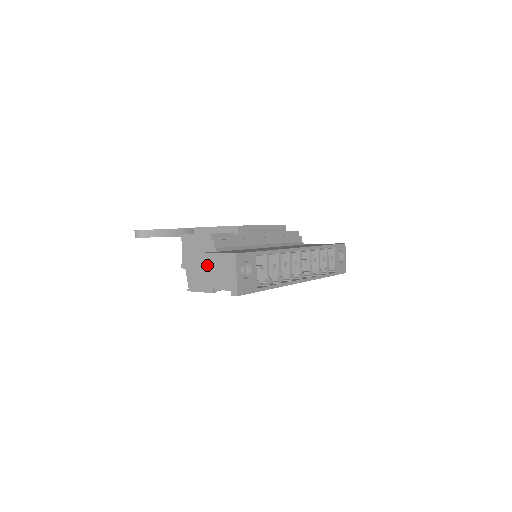
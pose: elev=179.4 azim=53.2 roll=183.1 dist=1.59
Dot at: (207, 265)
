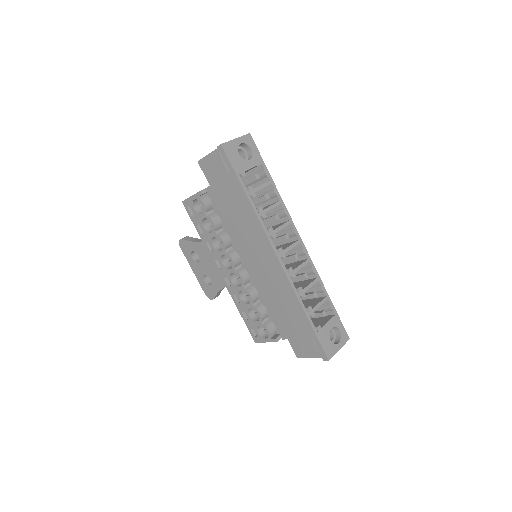
Dot at: occluded
